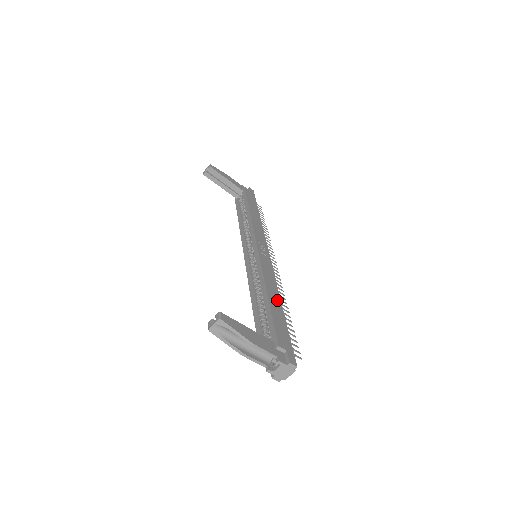
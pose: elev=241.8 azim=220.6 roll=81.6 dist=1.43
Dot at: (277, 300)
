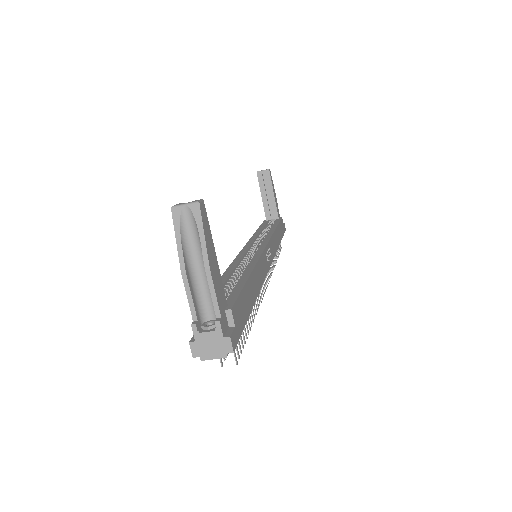
Dot at: (255, 290)
